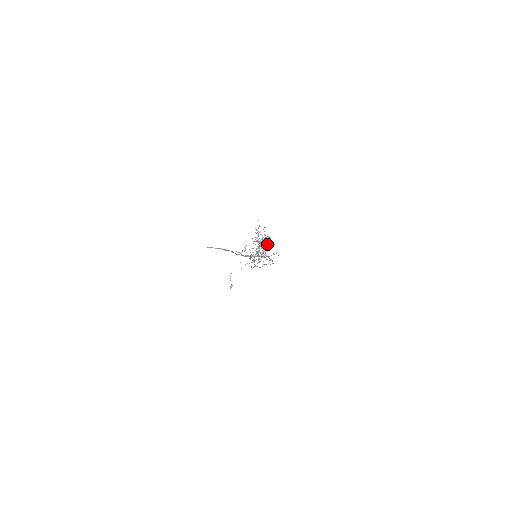
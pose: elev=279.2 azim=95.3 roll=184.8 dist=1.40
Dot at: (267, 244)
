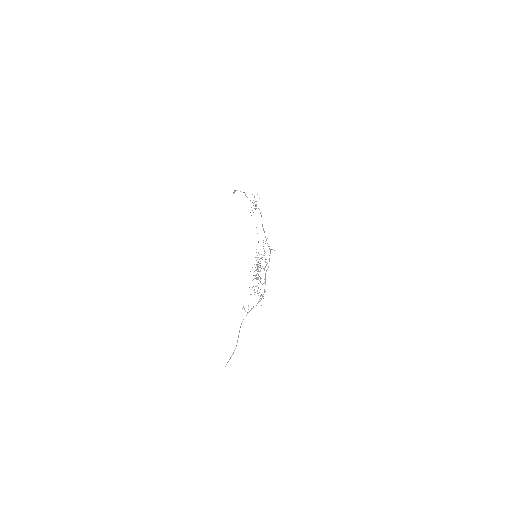
Dot at: (264, 270)
